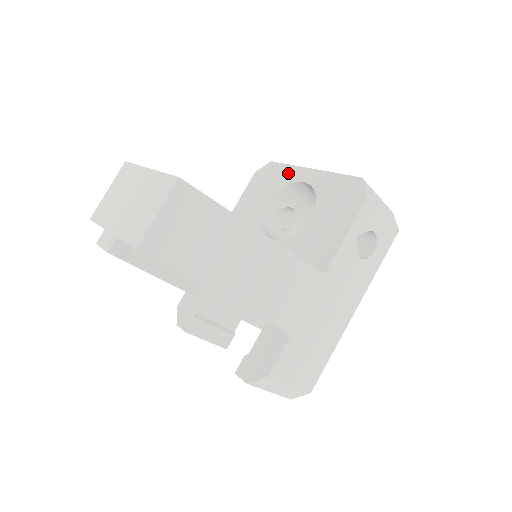
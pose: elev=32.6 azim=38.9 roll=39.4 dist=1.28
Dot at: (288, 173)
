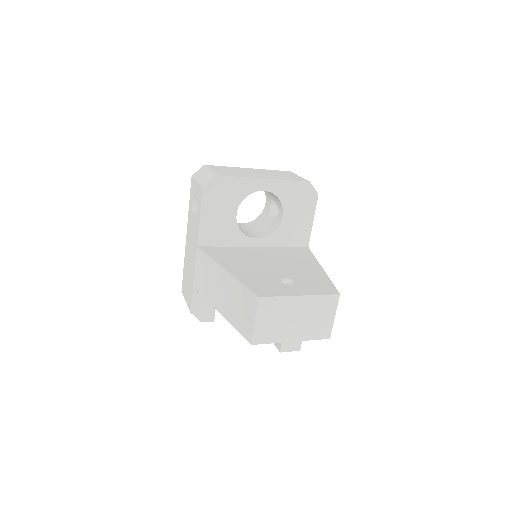
Dot at: (244, 185)
